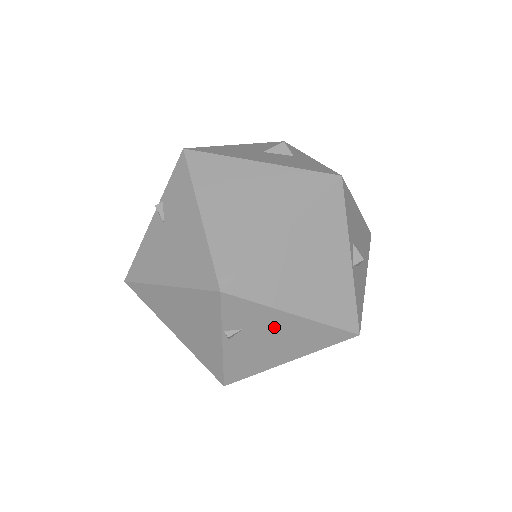
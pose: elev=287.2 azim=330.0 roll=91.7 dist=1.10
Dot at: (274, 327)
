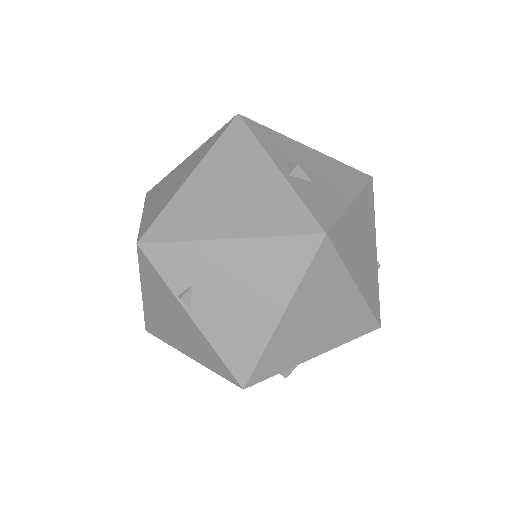
Dot at: (221, 267)
